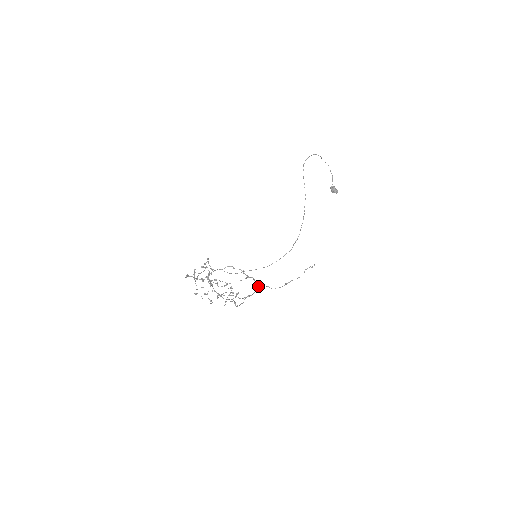
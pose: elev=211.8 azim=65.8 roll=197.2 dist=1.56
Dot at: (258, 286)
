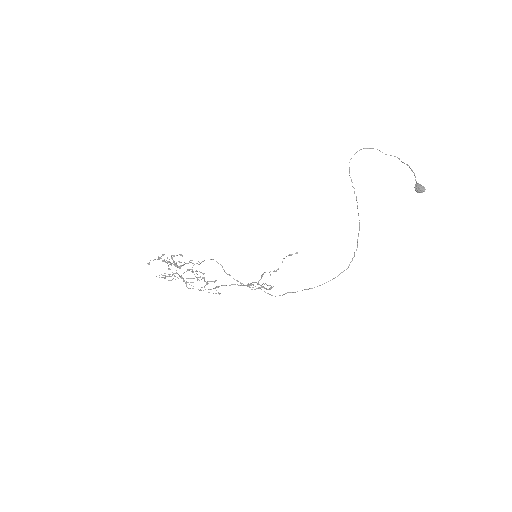
Dot at: (245, 285)
